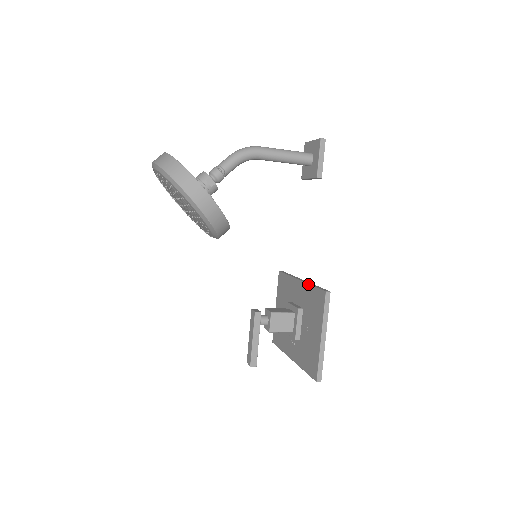
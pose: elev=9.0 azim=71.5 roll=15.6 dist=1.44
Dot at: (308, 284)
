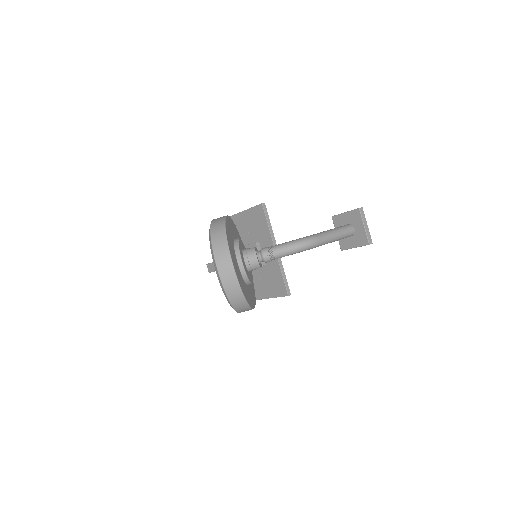
Dot at: (280, 267)
